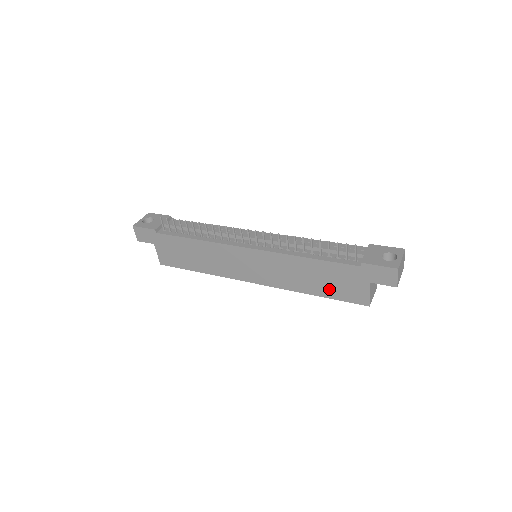
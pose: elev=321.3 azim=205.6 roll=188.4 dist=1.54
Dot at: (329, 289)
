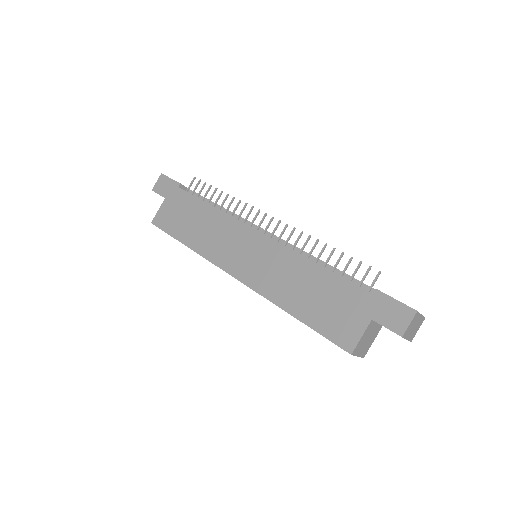
Dot at: (316, 313)
